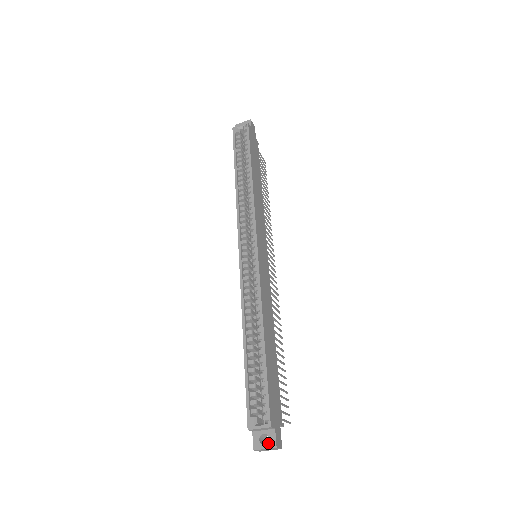
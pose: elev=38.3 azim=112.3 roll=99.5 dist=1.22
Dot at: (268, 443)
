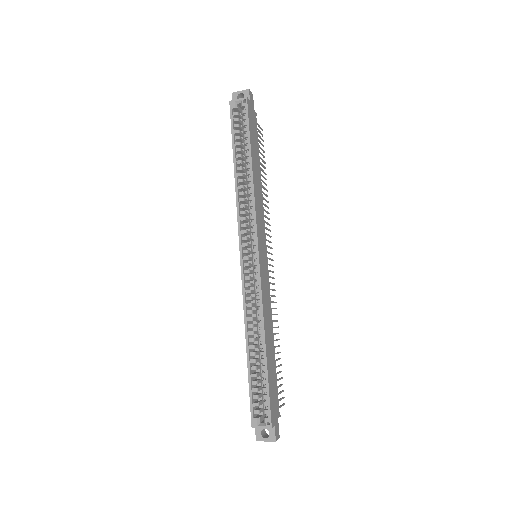
Dot at: (269, 437)
